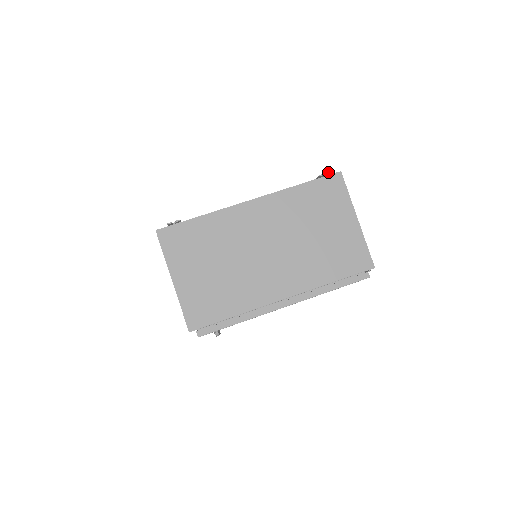
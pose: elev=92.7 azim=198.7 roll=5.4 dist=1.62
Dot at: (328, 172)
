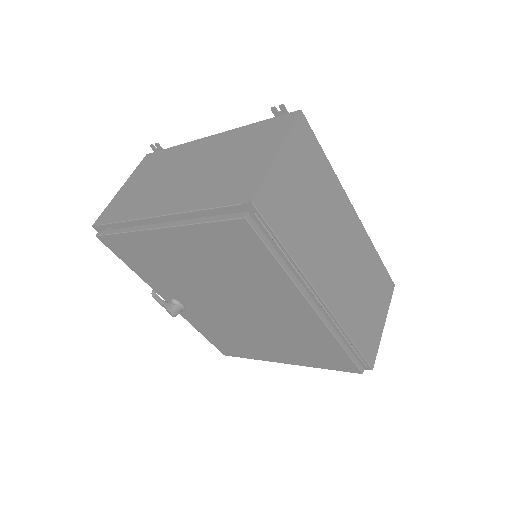
Dot at: (281, 104)
